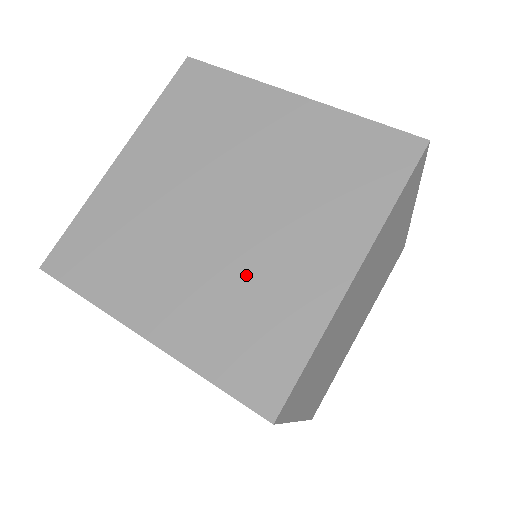
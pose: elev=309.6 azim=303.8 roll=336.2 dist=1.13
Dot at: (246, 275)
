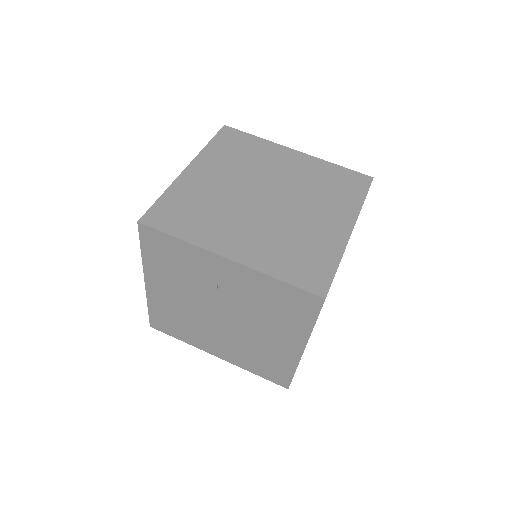
Dot at: (290, 229)
